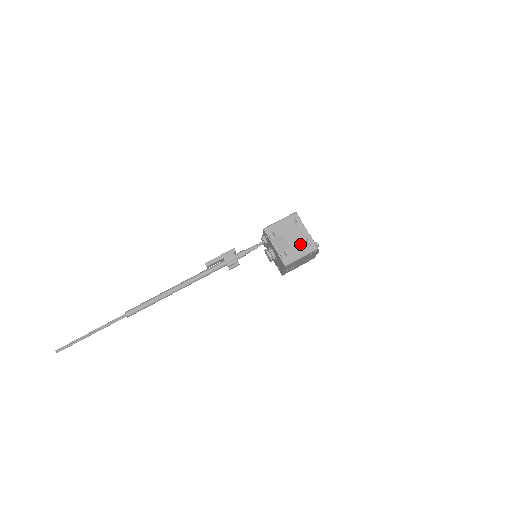
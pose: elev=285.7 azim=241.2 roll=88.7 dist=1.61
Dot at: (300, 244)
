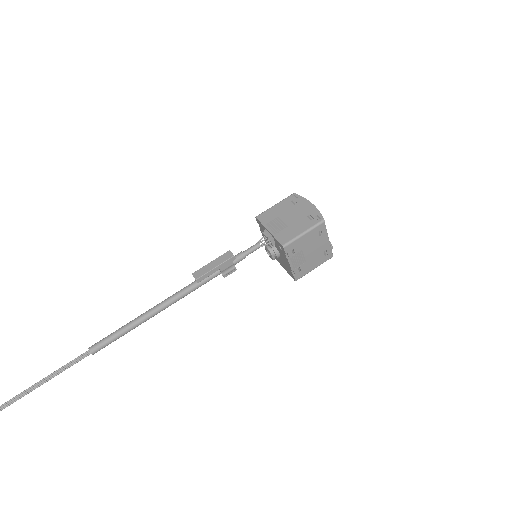
Dot at: (318, 257)
